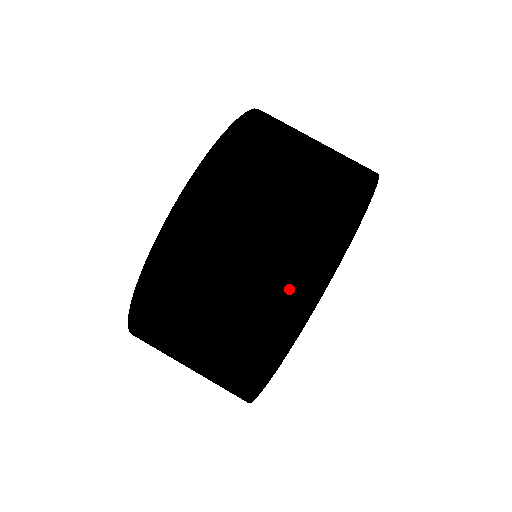
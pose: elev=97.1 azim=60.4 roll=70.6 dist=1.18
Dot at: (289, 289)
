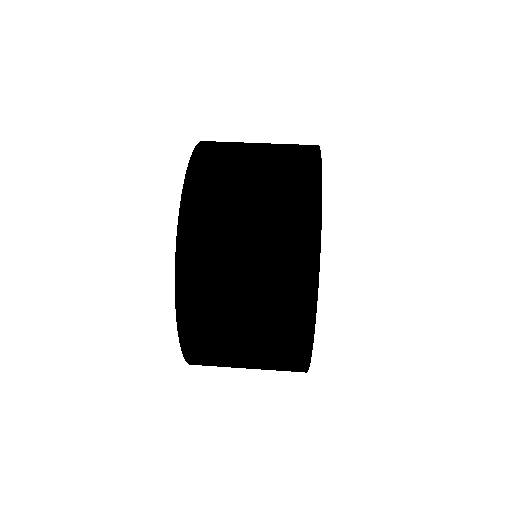
Dot at: occluded
